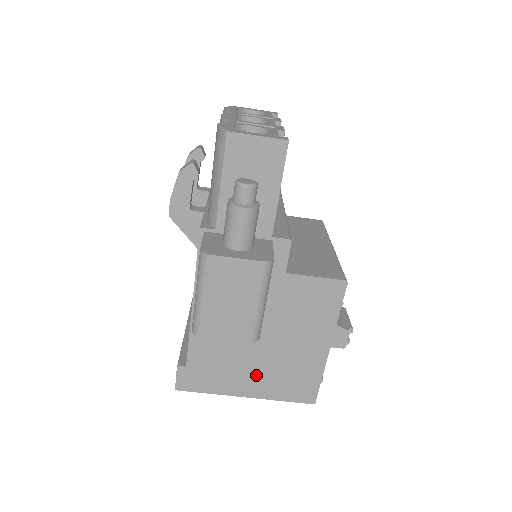
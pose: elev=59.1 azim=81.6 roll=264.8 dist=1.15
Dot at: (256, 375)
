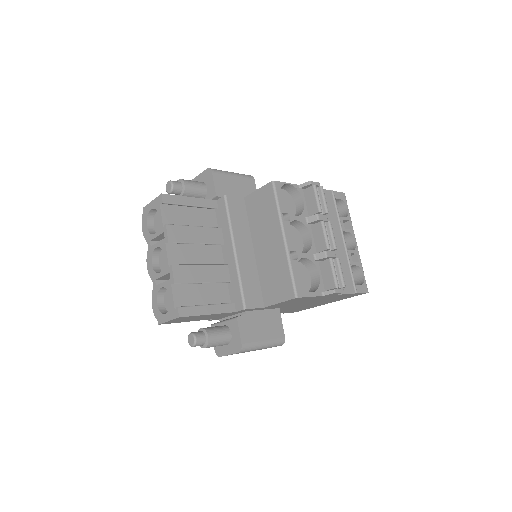
Dot at: (320, 303)
